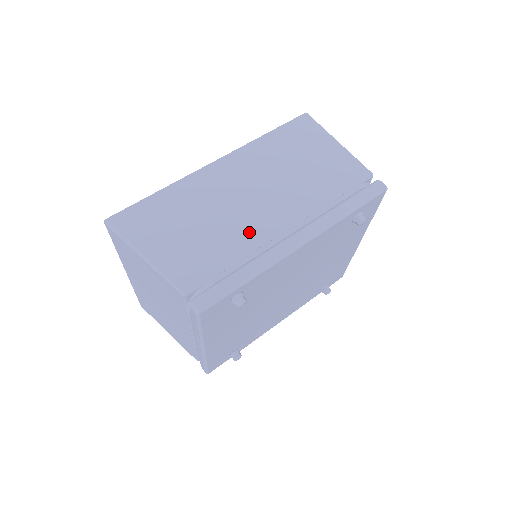
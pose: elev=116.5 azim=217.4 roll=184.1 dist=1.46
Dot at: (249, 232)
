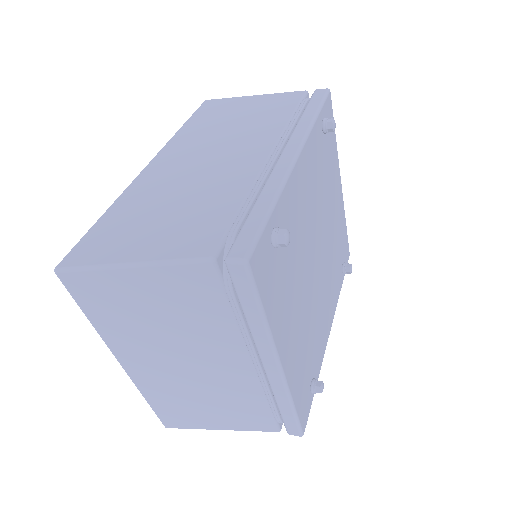
Dot at: (234, 178)
